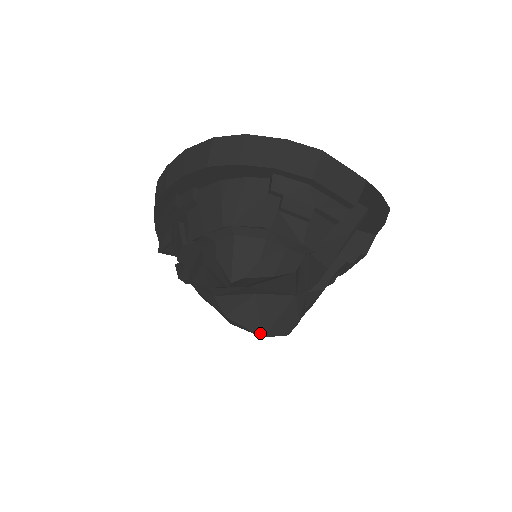
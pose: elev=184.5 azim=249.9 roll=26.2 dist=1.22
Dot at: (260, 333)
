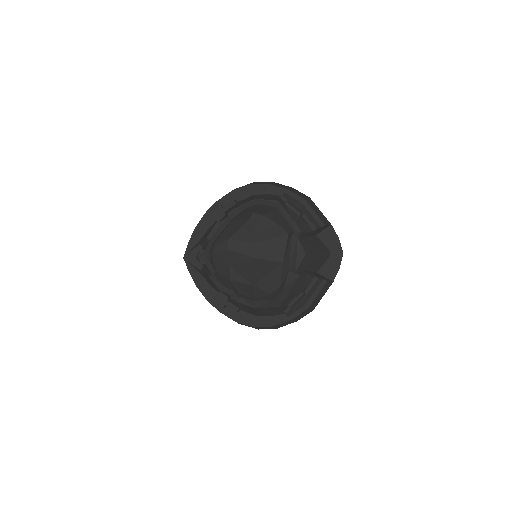
Dot at: (252, 282)
